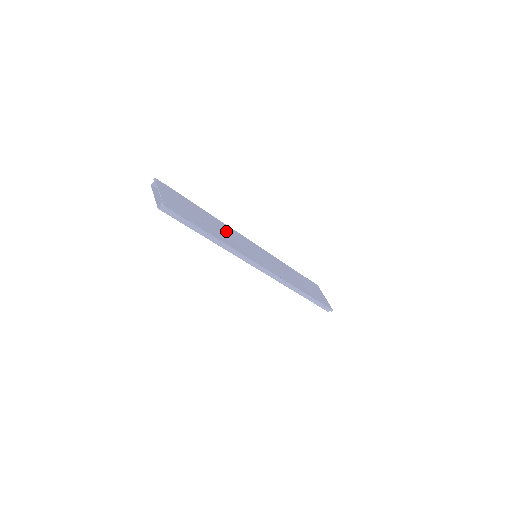
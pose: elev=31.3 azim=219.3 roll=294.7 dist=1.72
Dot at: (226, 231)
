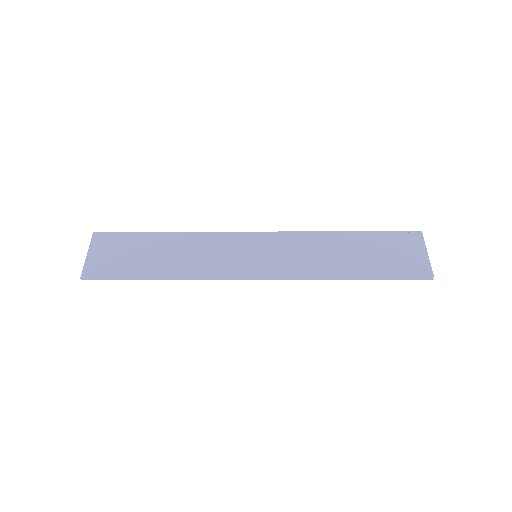
Dot at: (197, 247)
